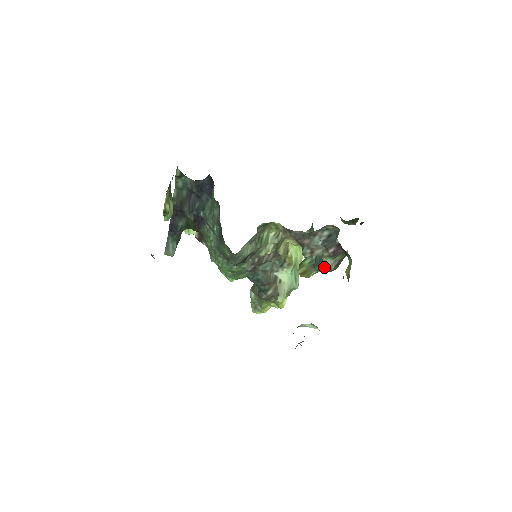
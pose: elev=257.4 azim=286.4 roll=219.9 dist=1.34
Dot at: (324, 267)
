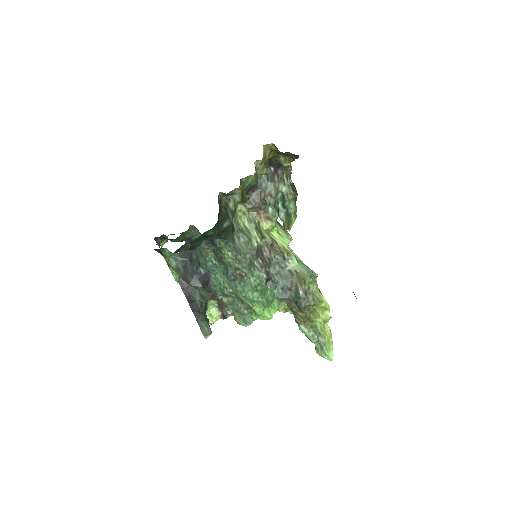
Dot at: (286, 195)
